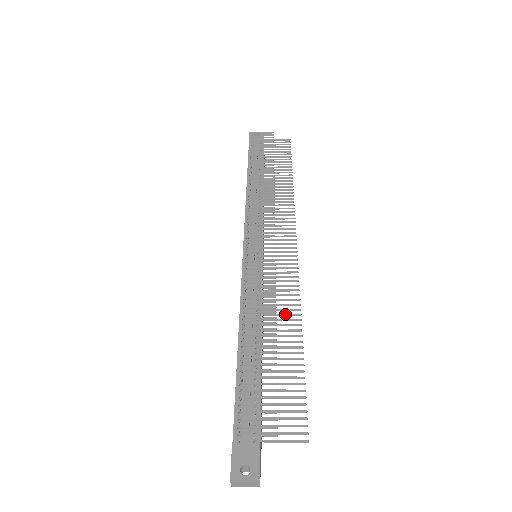
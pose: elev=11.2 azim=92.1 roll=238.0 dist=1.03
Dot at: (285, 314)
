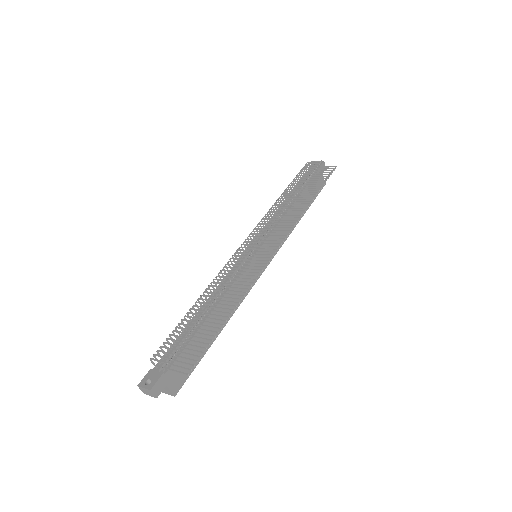
Dot at: (235, 294)
